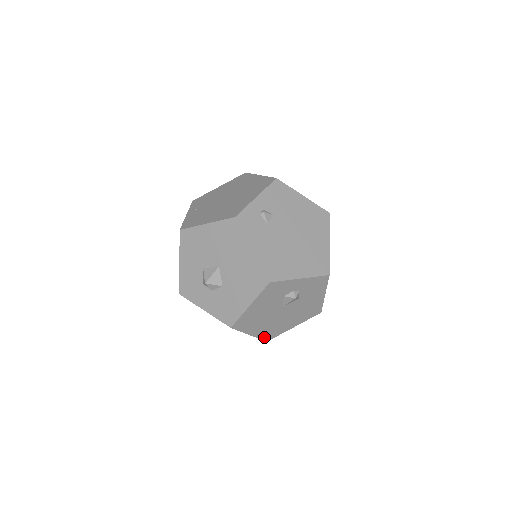
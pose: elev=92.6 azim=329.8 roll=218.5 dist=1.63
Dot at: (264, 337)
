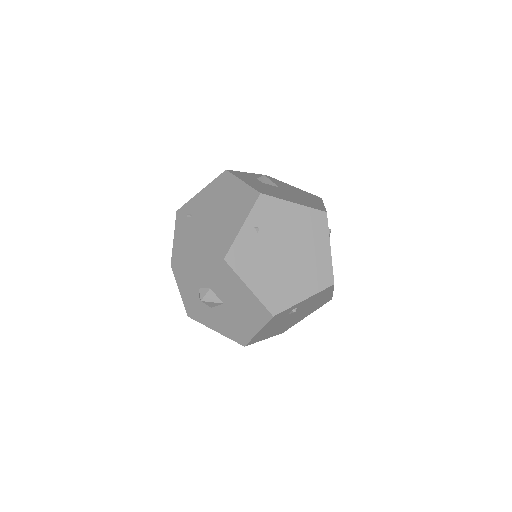
Dot at: occluded
